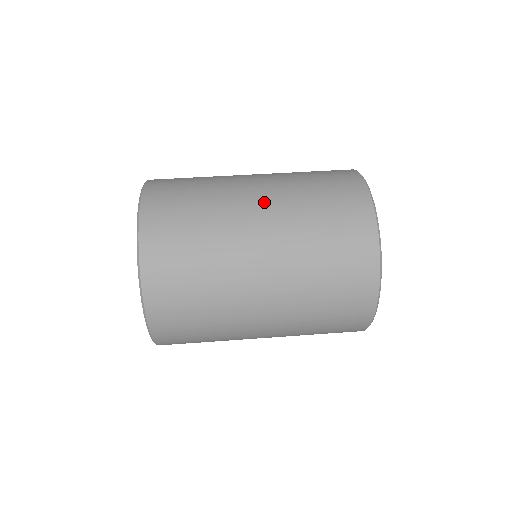
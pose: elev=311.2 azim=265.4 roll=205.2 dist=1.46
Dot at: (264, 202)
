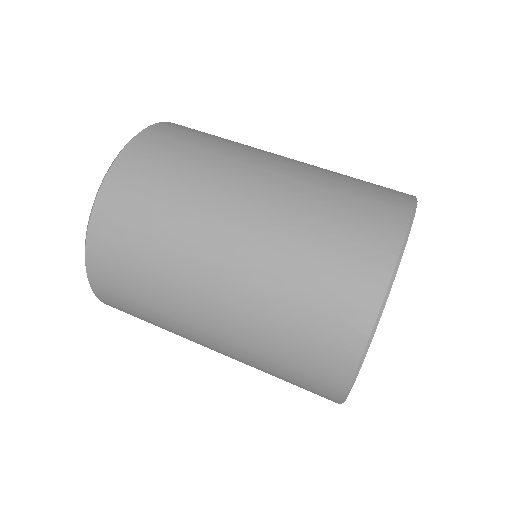
Dot at: (281, 165)
